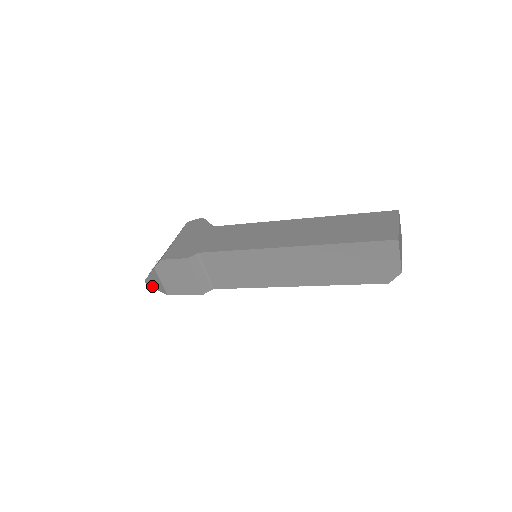
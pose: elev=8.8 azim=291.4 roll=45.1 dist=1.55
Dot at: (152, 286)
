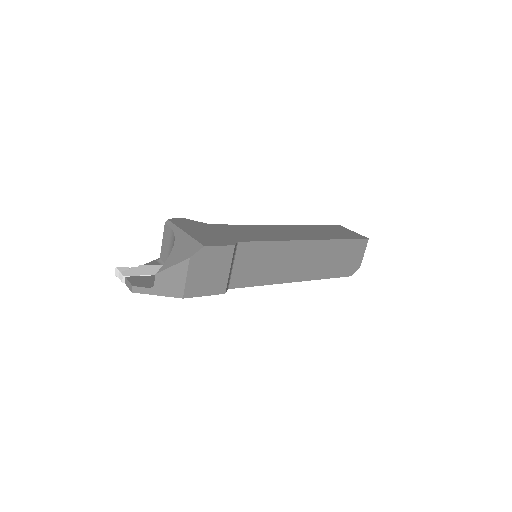
Dot at: (149, 291)
